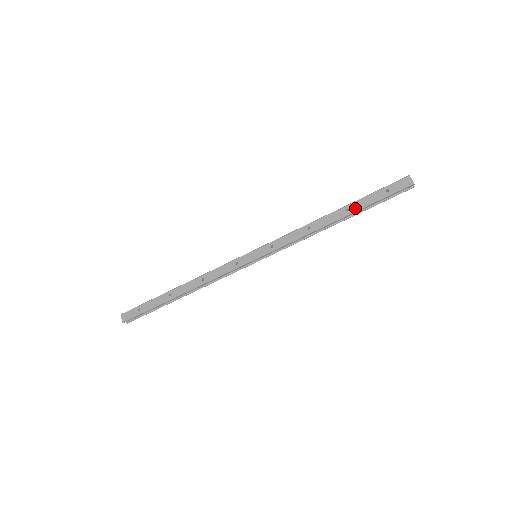
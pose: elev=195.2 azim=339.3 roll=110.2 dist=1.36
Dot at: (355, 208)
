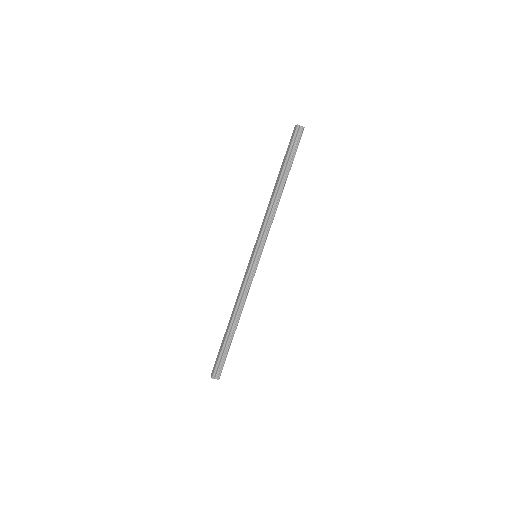
Dot at: (281, 170)
